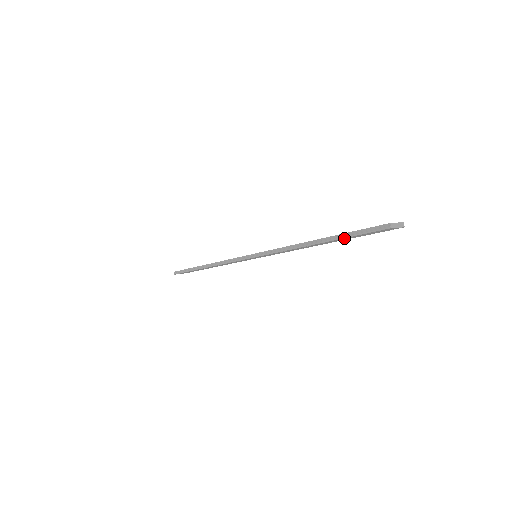
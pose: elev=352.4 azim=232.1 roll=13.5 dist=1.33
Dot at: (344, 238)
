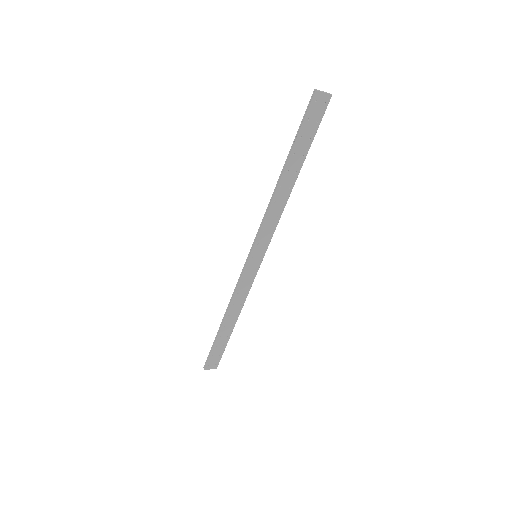
Dot at: (297, 142)
